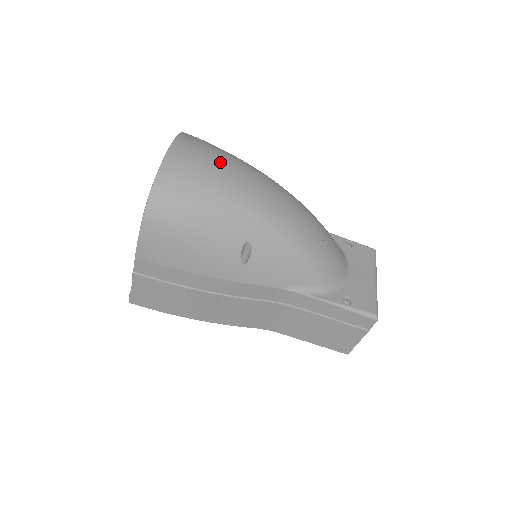
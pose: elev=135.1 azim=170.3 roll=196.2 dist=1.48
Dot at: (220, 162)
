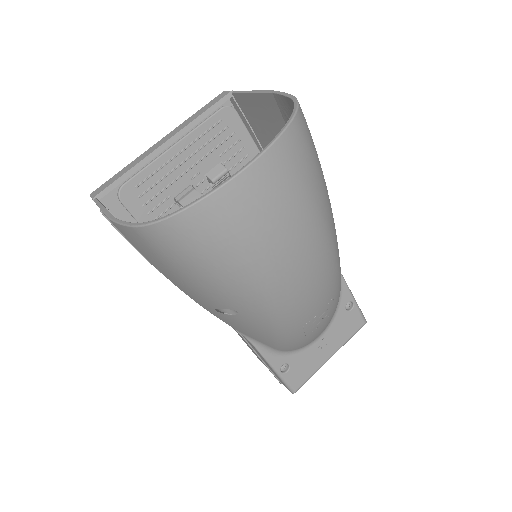
Dot at: (287, 228)
